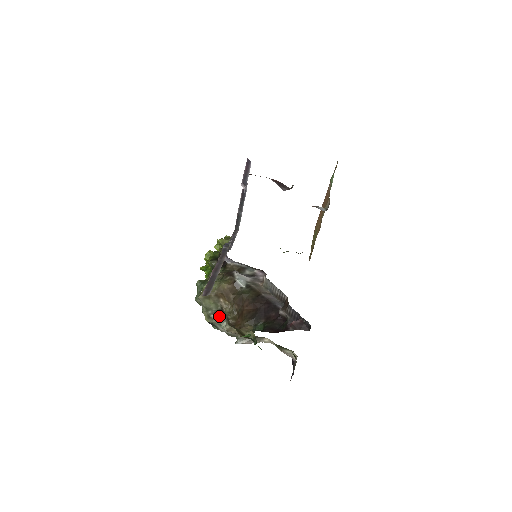
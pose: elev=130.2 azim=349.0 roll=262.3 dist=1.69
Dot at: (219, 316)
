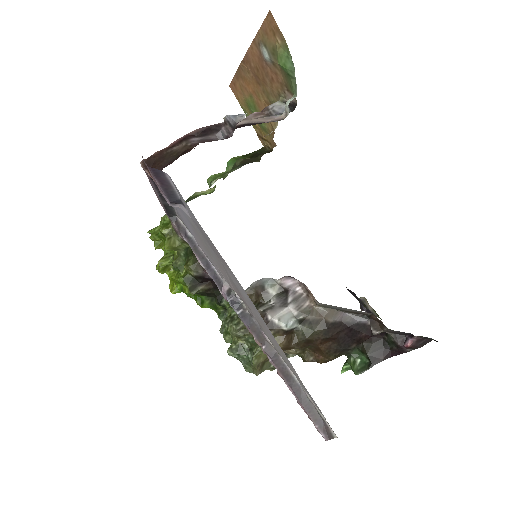
Dot at: occluded
